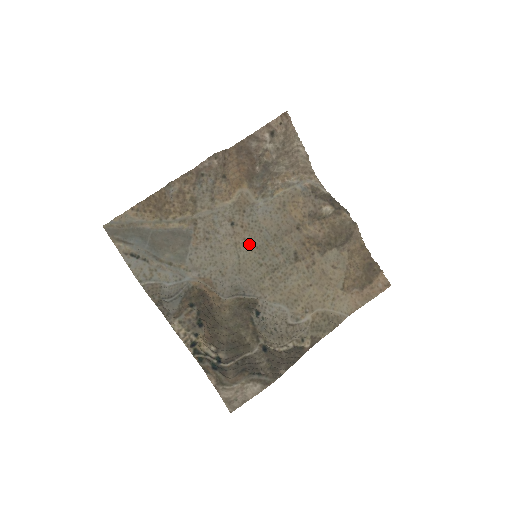
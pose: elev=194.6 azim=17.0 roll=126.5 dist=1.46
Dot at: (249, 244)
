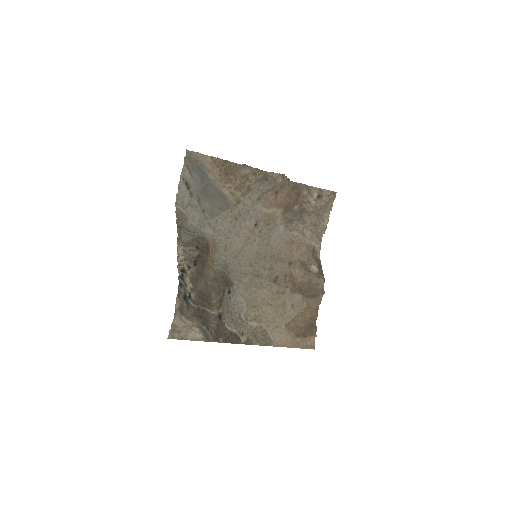
Dot at: (254, 246)
